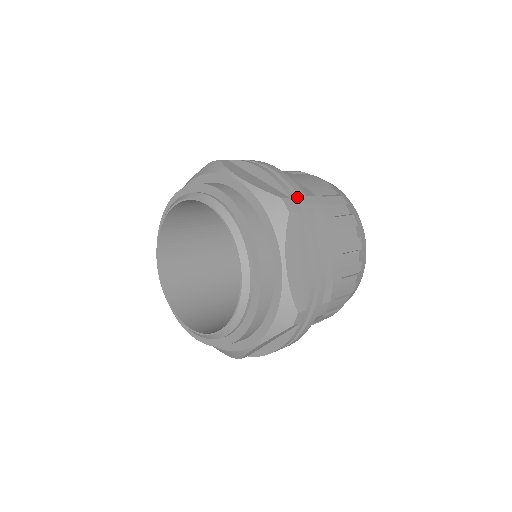
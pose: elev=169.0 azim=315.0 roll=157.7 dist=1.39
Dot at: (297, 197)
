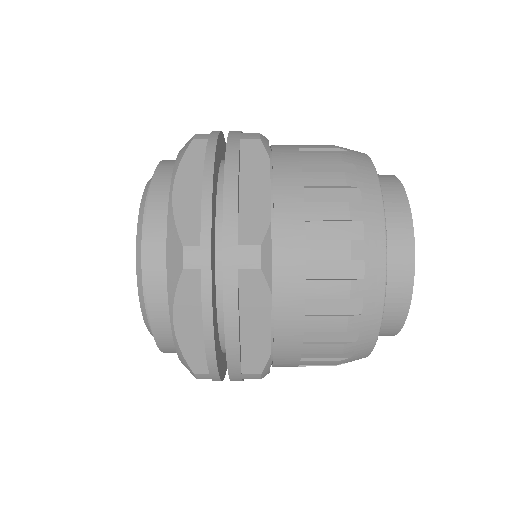
Dot at: occluded
